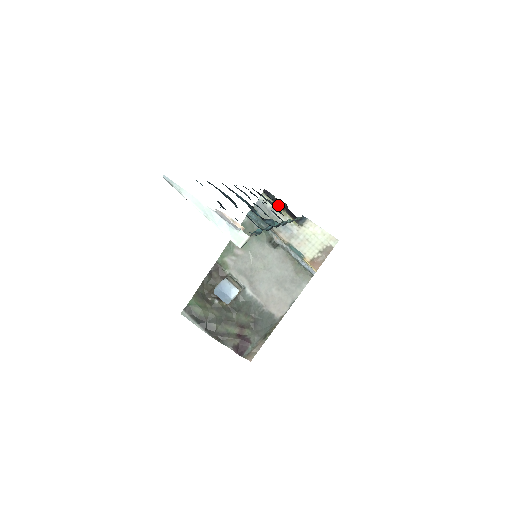
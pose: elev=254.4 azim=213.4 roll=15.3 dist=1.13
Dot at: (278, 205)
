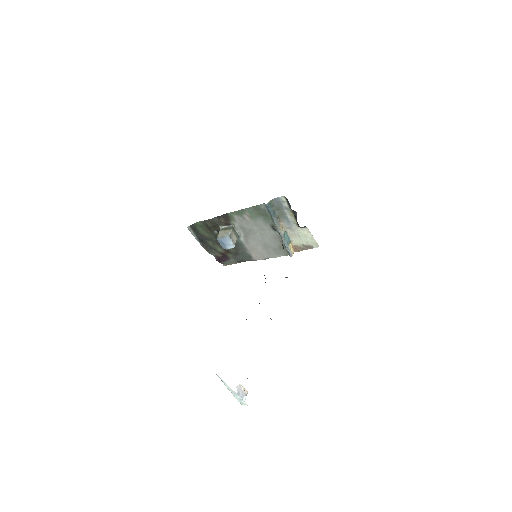
Dot at: (291, 209)
